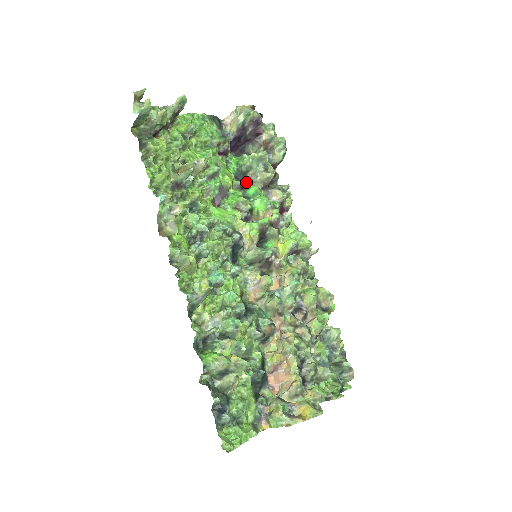
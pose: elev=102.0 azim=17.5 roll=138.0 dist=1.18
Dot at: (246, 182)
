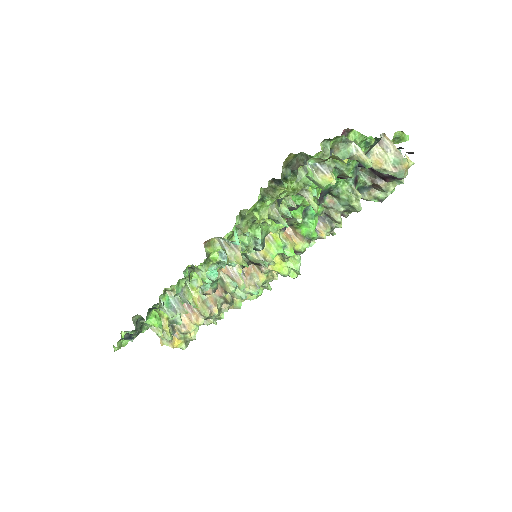
Dot at: (321, 204)
